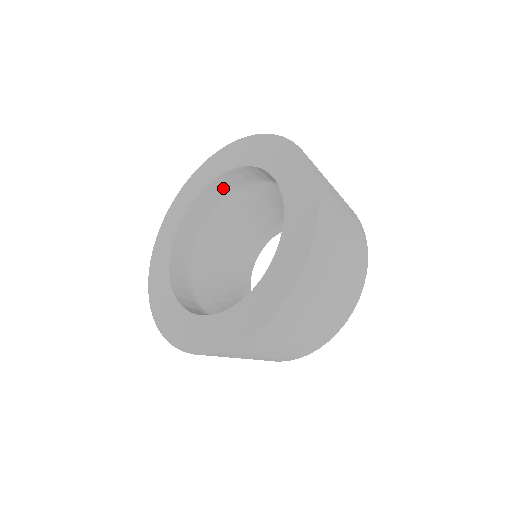
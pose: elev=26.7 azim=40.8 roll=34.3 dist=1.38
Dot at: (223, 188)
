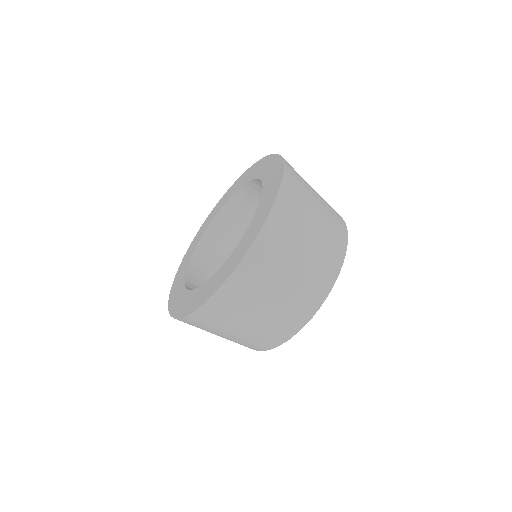
Dot at: (221, 228)
